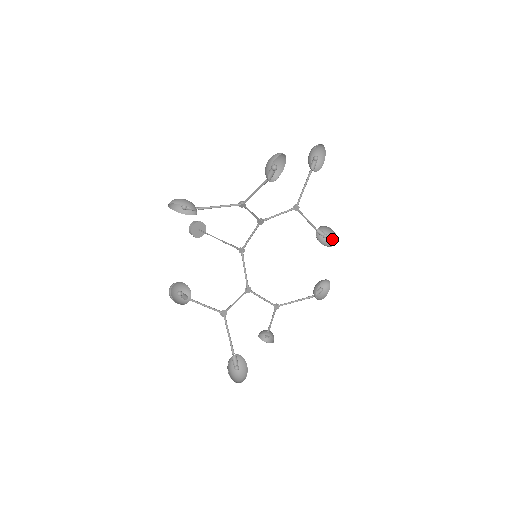
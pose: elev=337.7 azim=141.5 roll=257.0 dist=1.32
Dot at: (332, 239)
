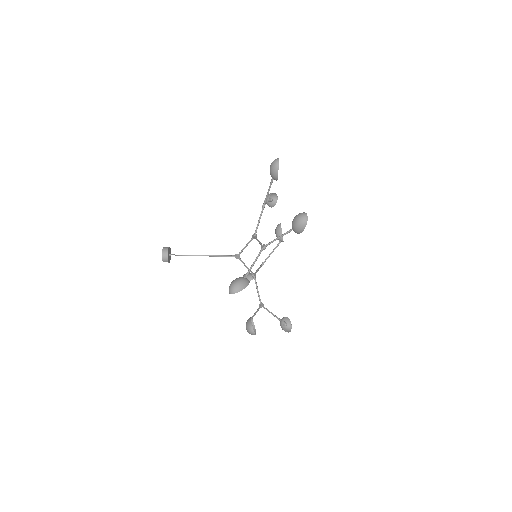
Dot at: (272, 197)
